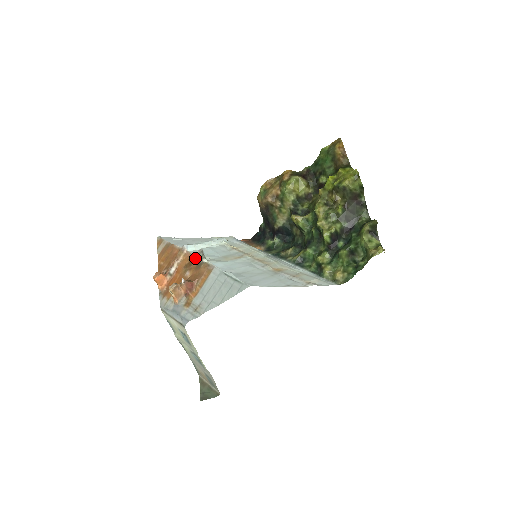
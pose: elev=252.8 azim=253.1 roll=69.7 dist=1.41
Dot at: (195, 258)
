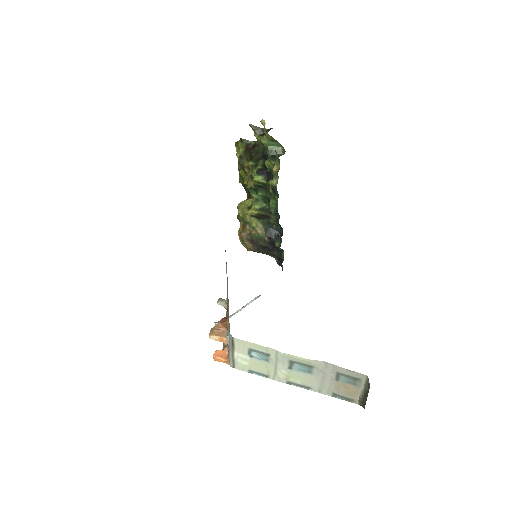
Dot at: (226, 312)
